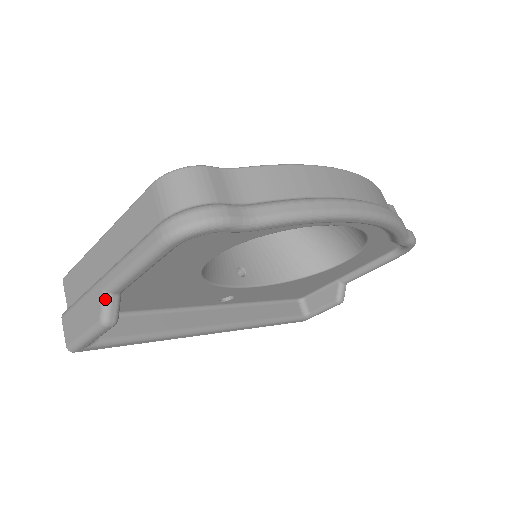
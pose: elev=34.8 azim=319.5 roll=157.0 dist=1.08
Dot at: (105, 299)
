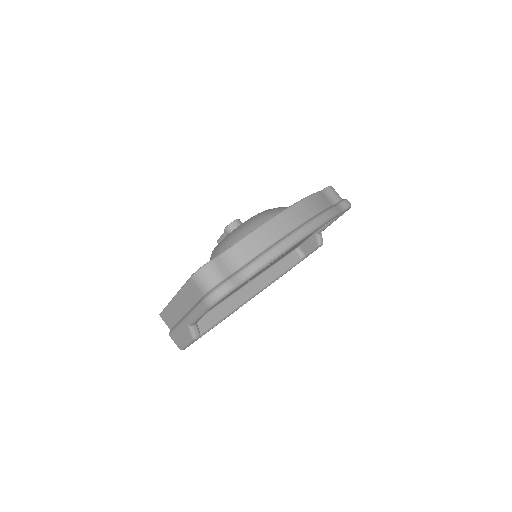
Dot at: (190, 329)
